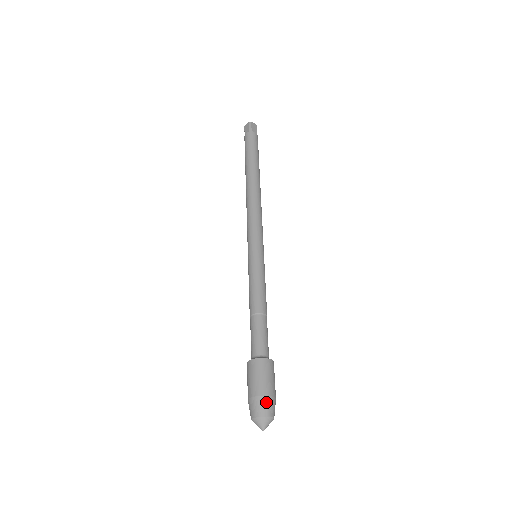
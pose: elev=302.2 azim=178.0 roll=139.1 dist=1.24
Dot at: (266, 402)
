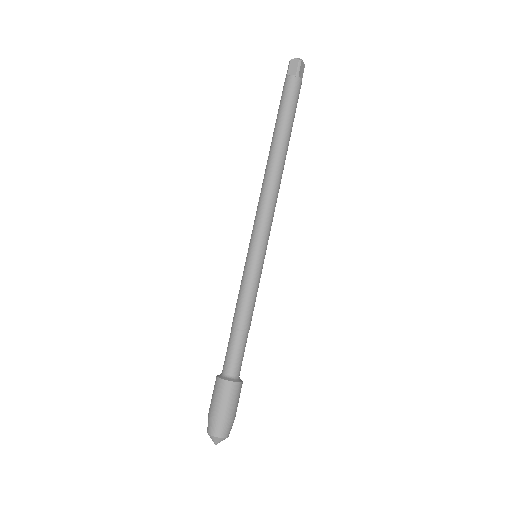
Dot at: (228, 425)
